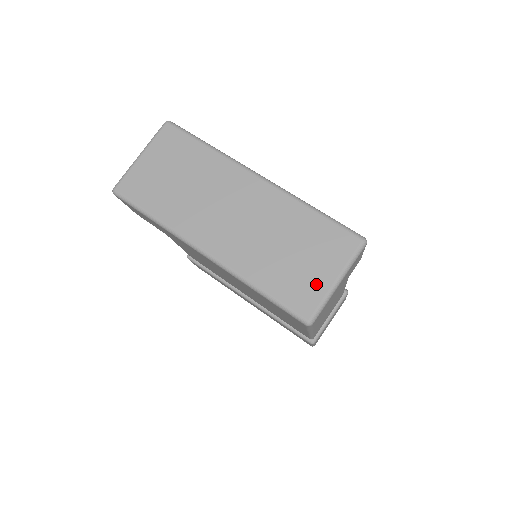
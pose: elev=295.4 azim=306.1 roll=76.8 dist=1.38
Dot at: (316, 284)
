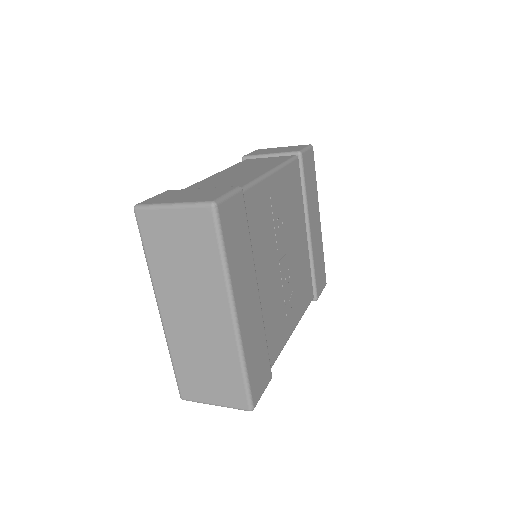
Dot at: (202, 394)
